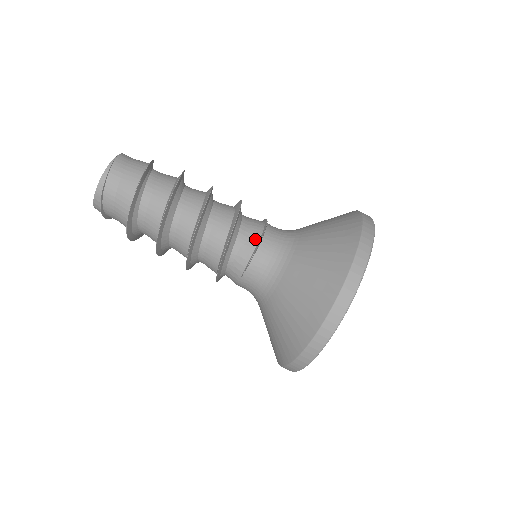
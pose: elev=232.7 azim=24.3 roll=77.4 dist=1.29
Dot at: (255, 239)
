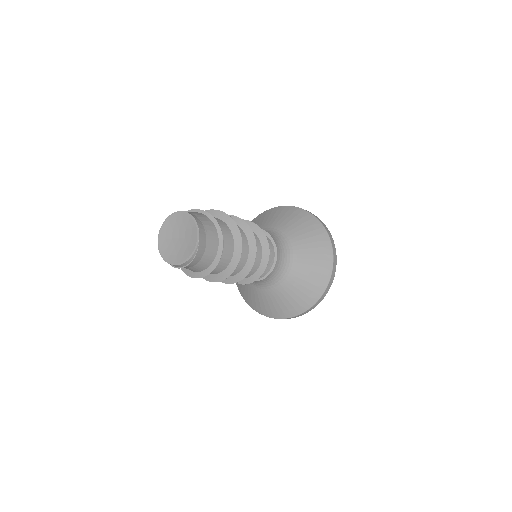
Dot at: (269, 268)
